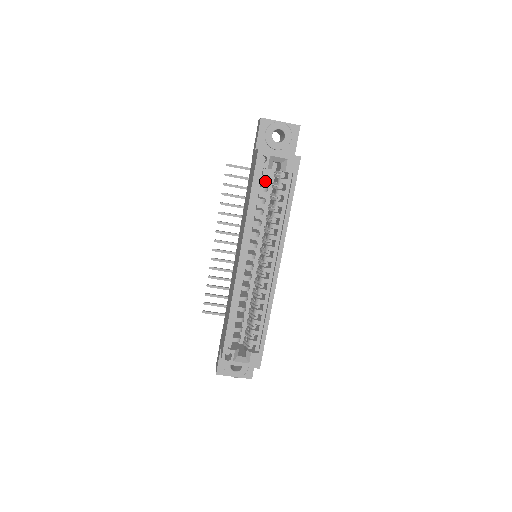
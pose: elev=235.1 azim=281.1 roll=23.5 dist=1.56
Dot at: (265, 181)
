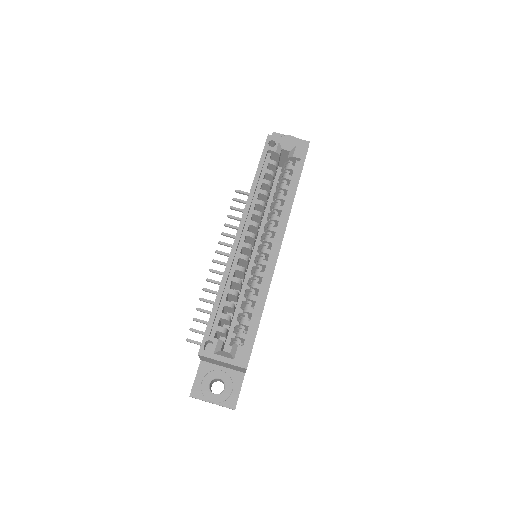
Dot at: occluded
